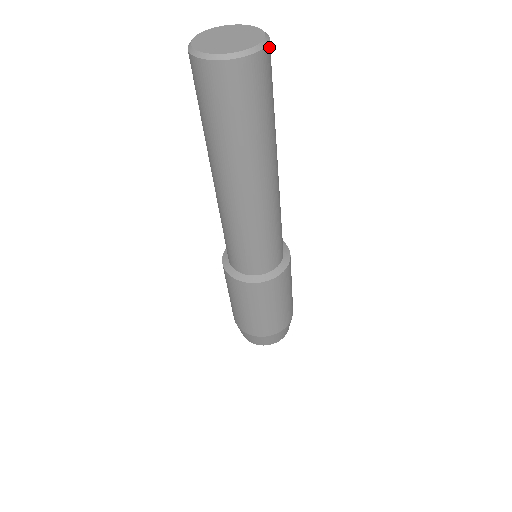
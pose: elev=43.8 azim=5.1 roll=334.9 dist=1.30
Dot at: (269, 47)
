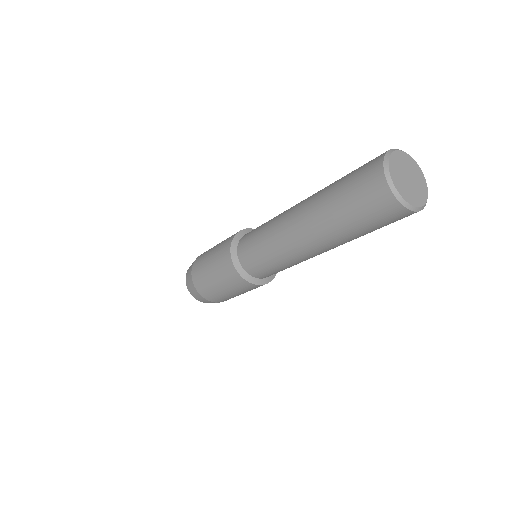
Dot at: occluded
